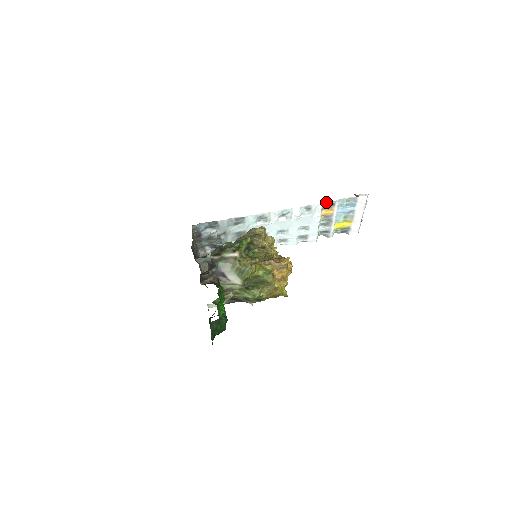
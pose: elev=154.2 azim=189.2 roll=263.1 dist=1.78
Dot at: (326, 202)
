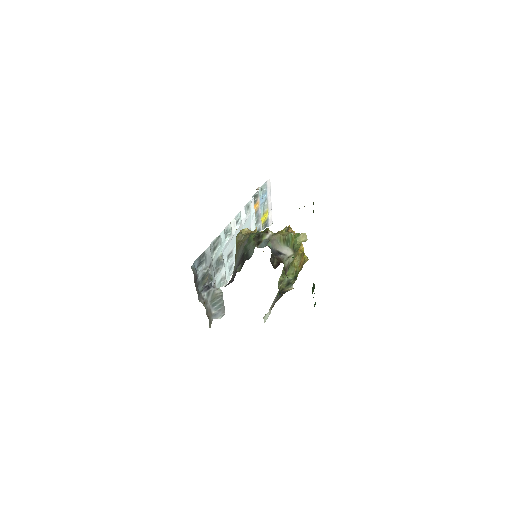
Dot at: (253, 196)
